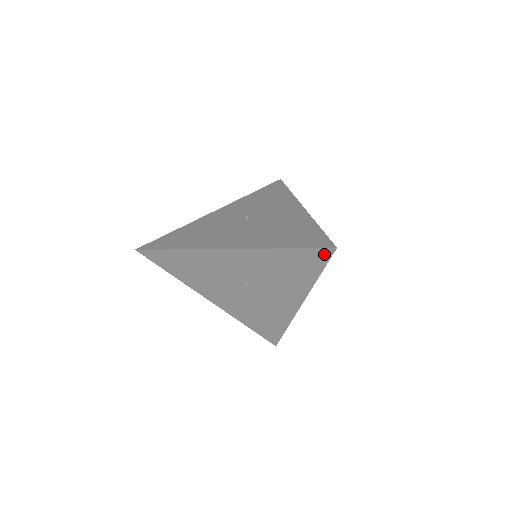
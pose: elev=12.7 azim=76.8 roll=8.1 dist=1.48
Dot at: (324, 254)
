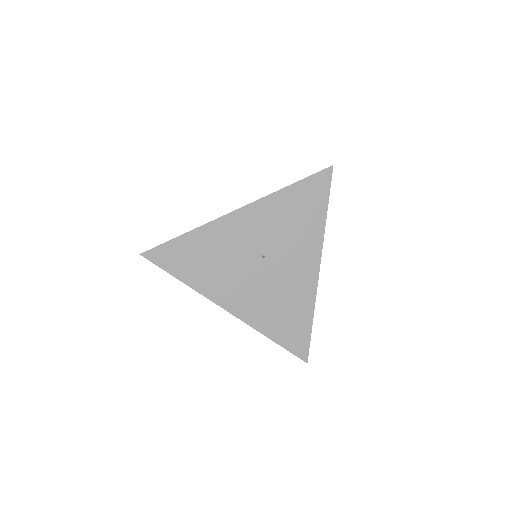
Dot at: (325, 178)
